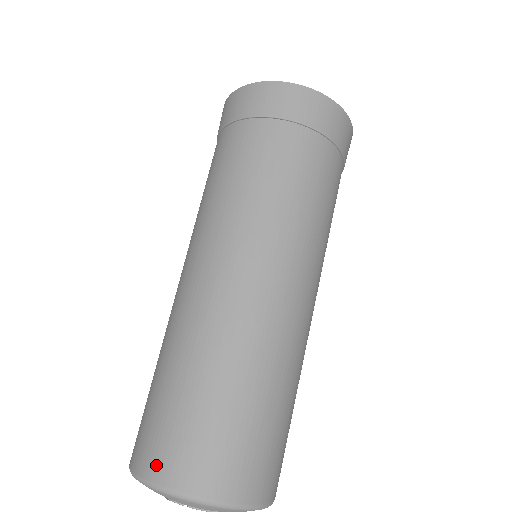
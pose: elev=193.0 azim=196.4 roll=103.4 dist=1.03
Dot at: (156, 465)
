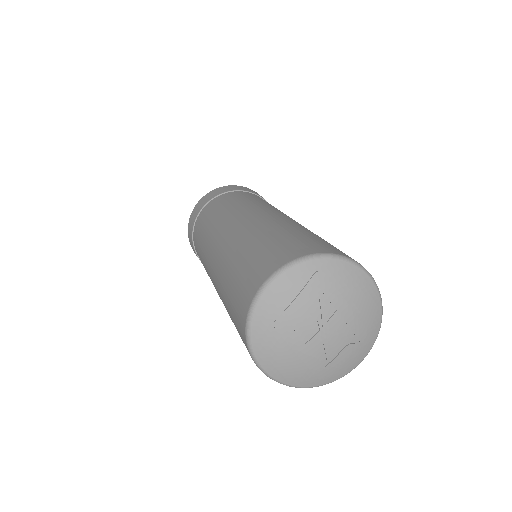
Dot at: (242, 319)
